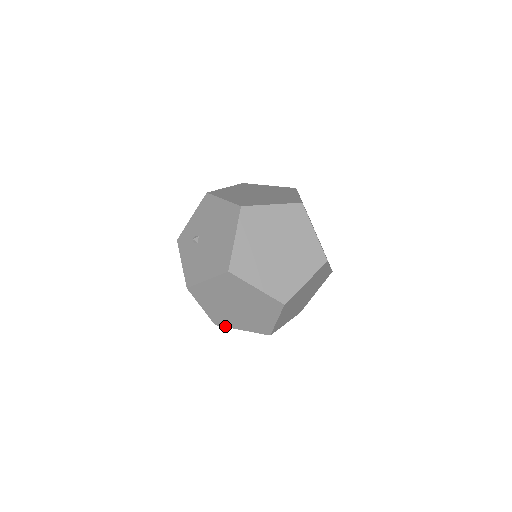
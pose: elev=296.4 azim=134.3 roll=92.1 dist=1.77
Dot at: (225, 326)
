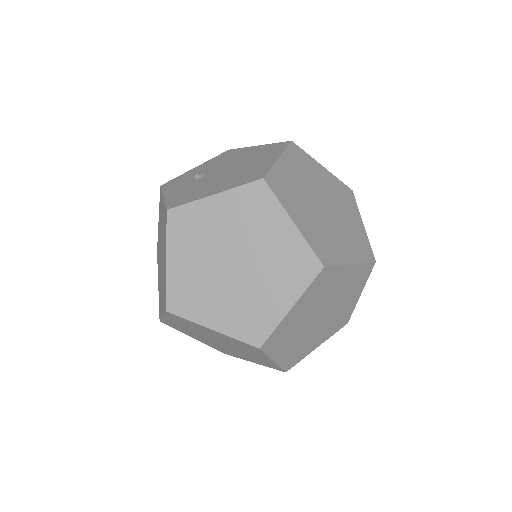
Dot at: (184, 316)
